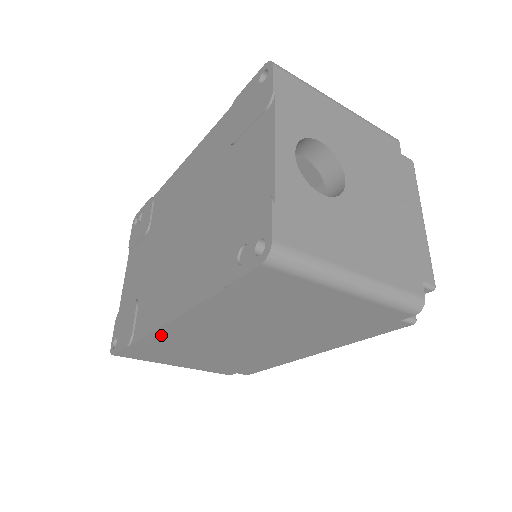
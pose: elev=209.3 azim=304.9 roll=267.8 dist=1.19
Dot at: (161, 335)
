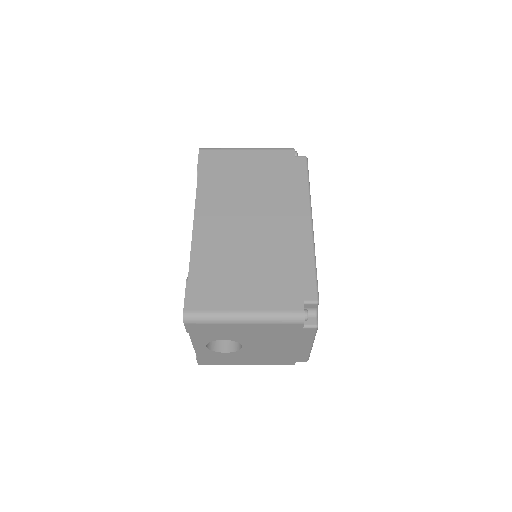
Dot at: occluded
